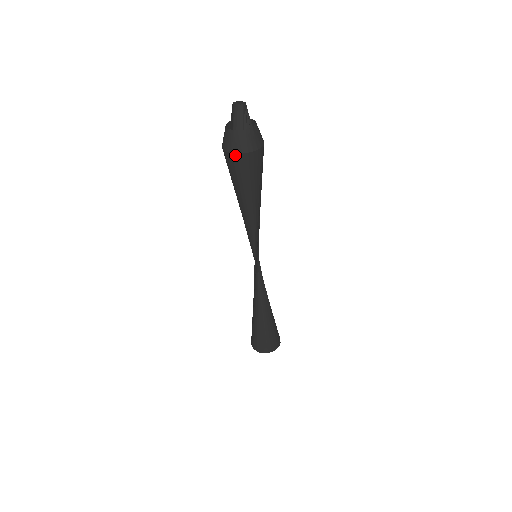
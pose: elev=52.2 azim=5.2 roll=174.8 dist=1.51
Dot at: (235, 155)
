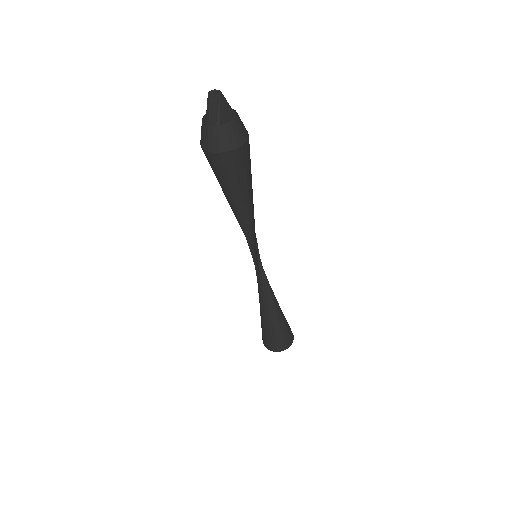
Dot at: (202, 147)
